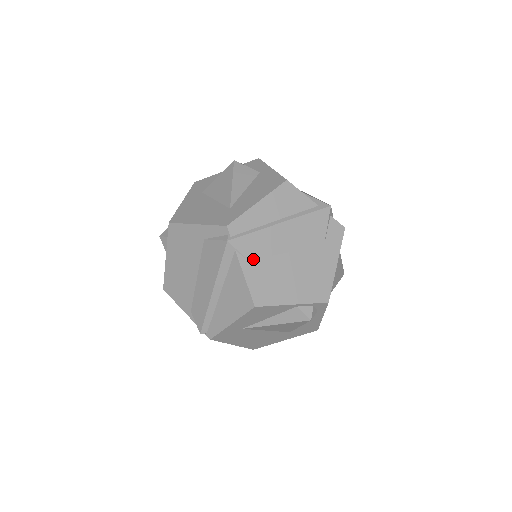
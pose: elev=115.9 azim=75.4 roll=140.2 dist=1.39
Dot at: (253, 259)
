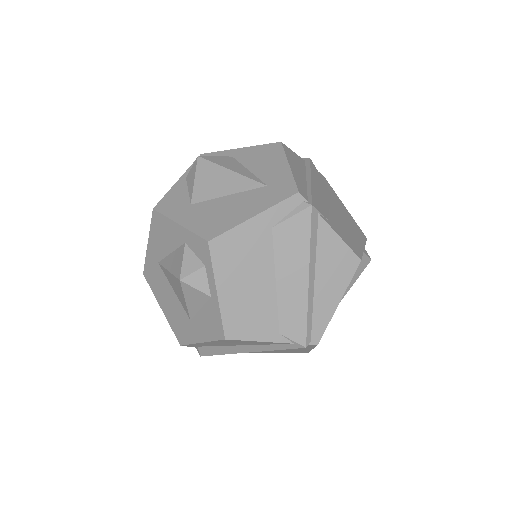
Dot at: (328, 218)
